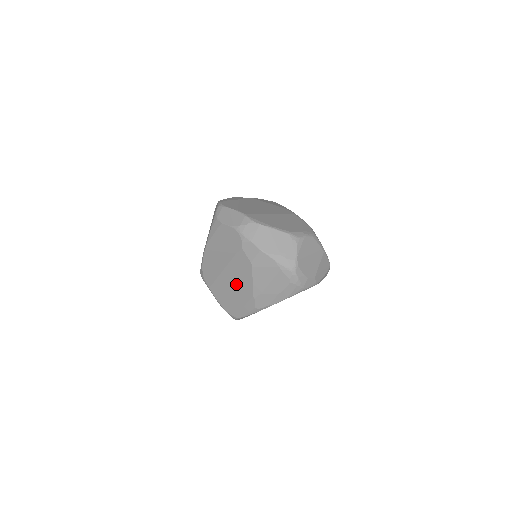
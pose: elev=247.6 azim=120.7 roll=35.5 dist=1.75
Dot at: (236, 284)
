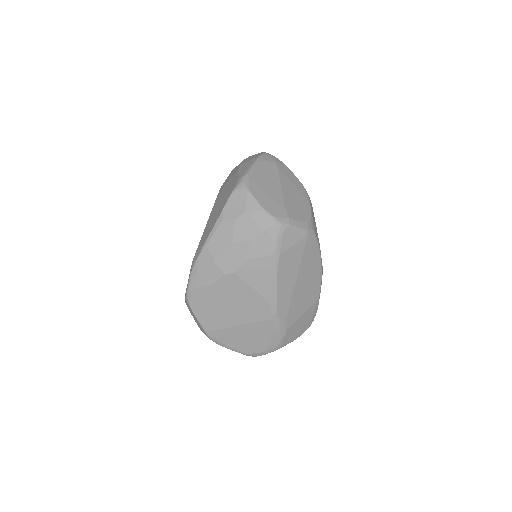
Dot at: occluded
